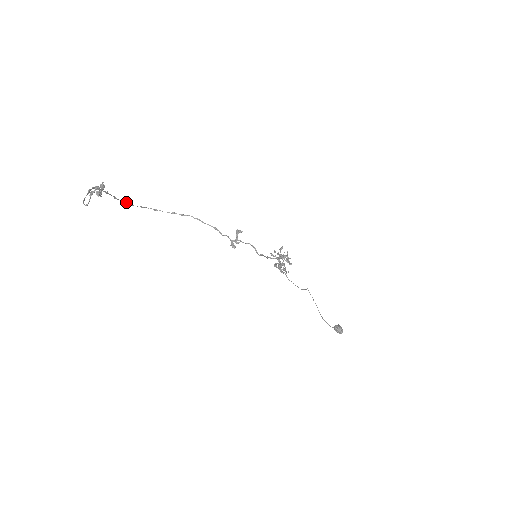
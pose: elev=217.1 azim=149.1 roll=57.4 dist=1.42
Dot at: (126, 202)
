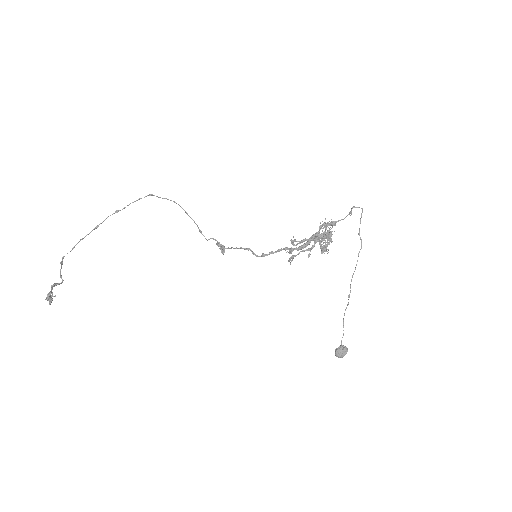
Dot at: (113, 213)
